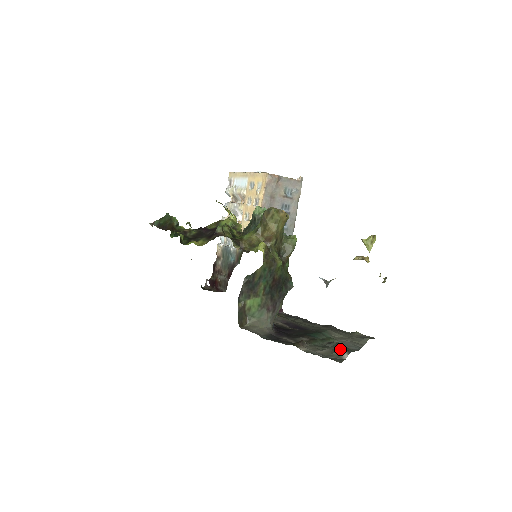
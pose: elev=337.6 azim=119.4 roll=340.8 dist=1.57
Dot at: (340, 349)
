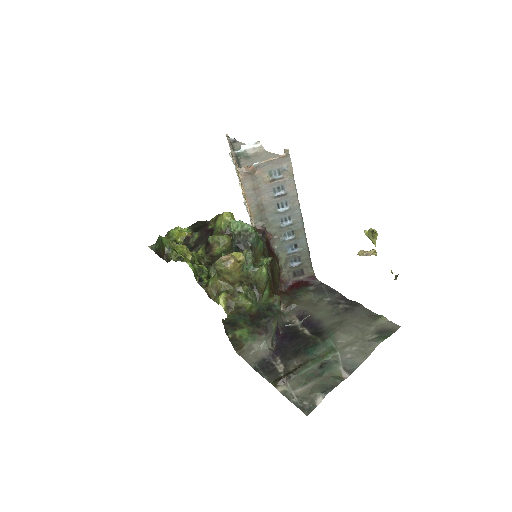
Dot at: (322, 384)
